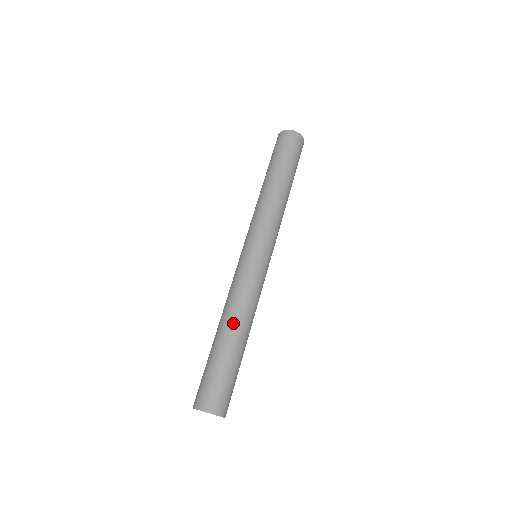
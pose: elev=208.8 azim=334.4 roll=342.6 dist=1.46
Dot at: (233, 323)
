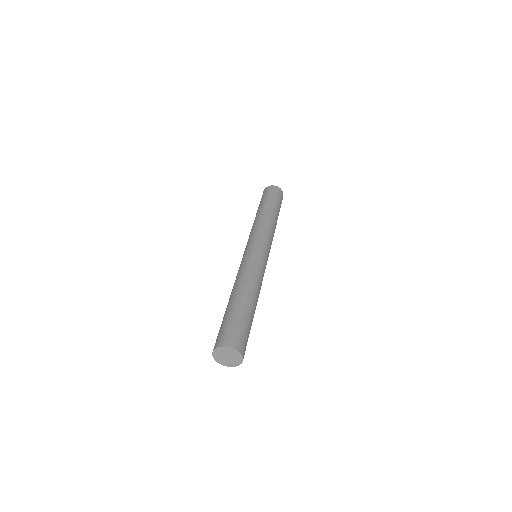
Dot at: (246, 289)
